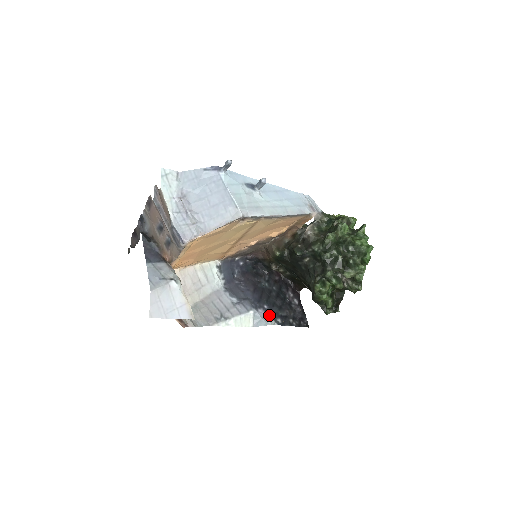
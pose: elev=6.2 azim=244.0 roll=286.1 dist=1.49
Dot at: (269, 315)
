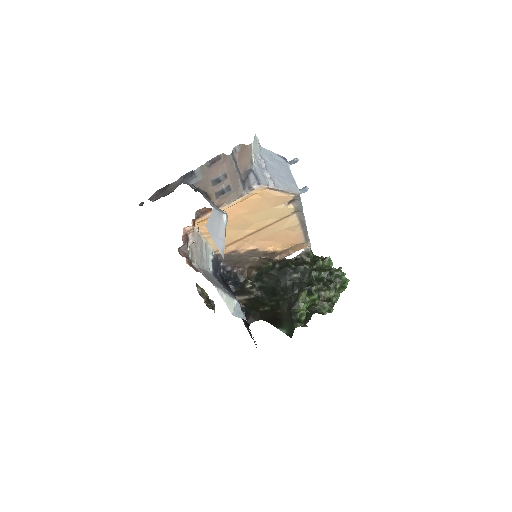
Dot at: occluded
